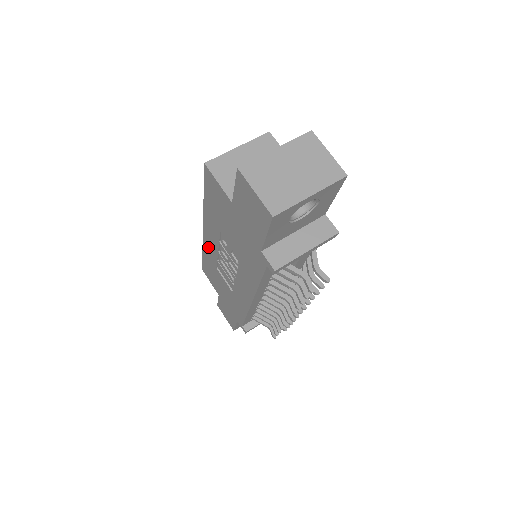
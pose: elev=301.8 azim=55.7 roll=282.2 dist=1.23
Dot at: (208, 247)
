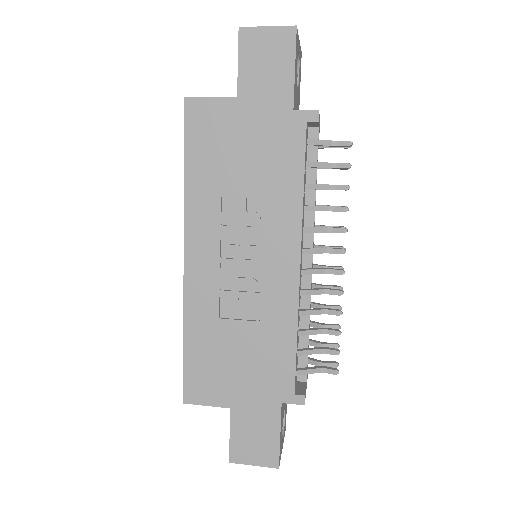
Dot at: (197, 288)
